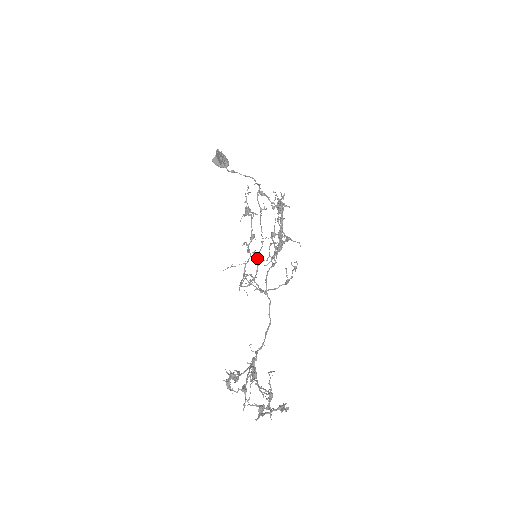
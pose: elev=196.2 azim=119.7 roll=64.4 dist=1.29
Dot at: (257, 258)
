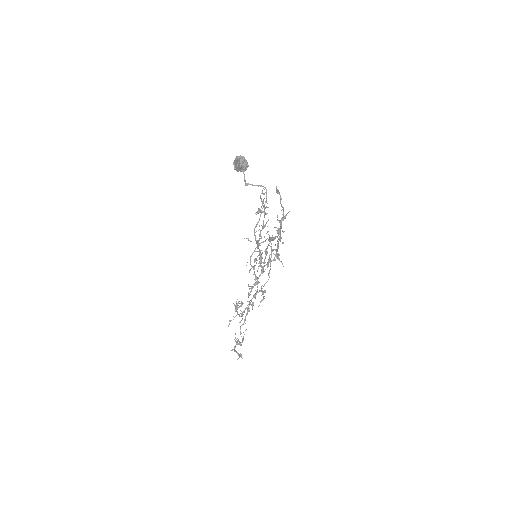
Dot at: (255, 261)
